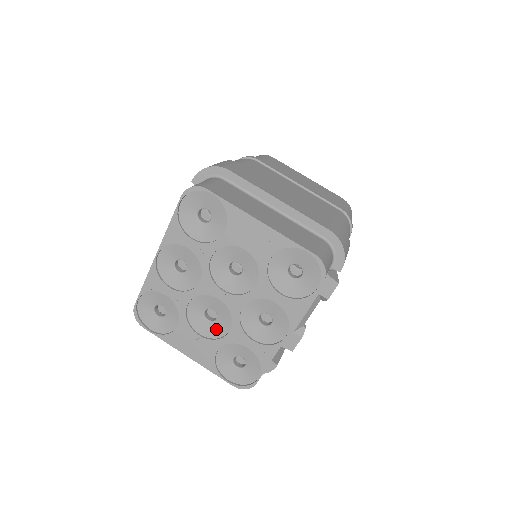
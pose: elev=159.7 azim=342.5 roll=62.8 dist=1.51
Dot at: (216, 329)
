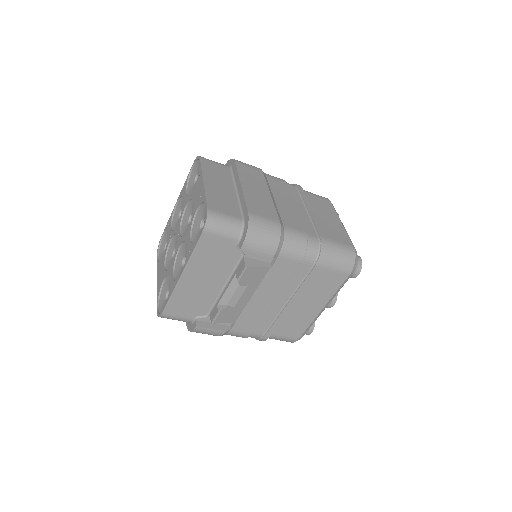
Dot at: occluded
